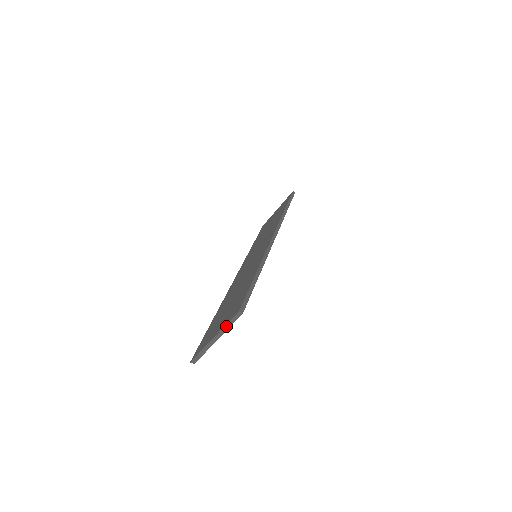
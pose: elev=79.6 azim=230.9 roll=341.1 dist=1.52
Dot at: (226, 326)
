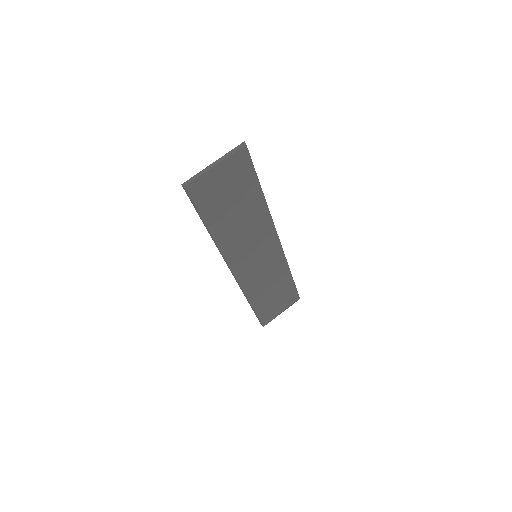
Dot at: (228, 153)
